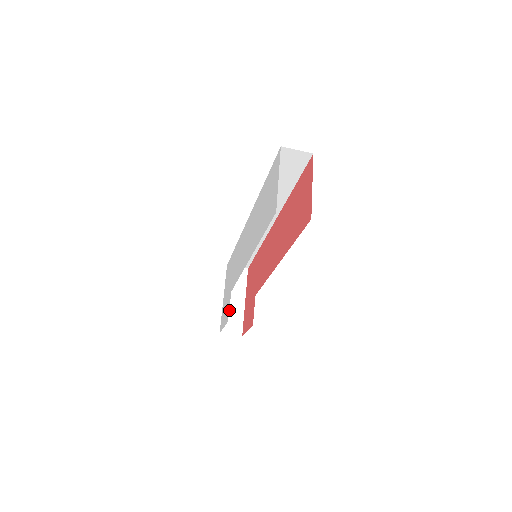
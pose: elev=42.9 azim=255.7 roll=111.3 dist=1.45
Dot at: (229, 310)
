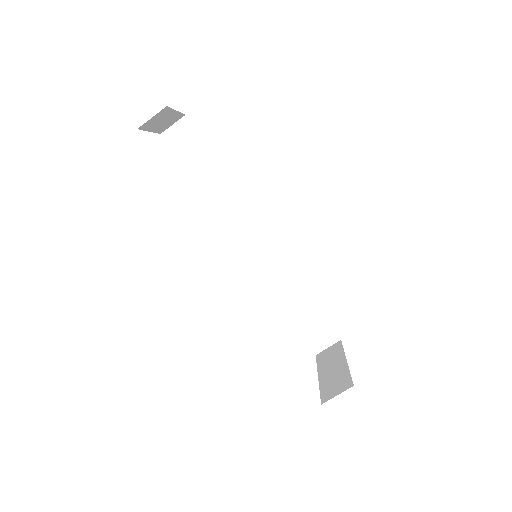
Dot at: (328, 380)
